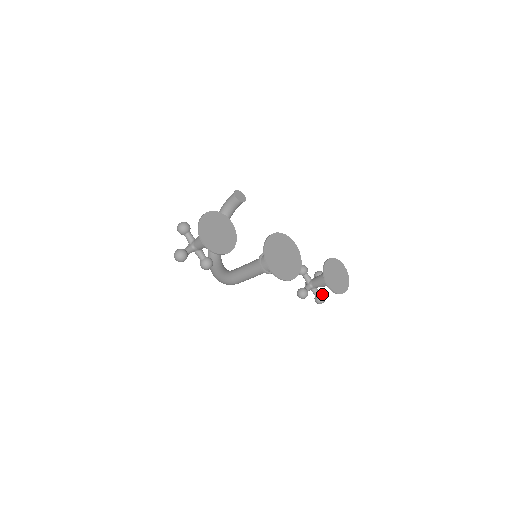
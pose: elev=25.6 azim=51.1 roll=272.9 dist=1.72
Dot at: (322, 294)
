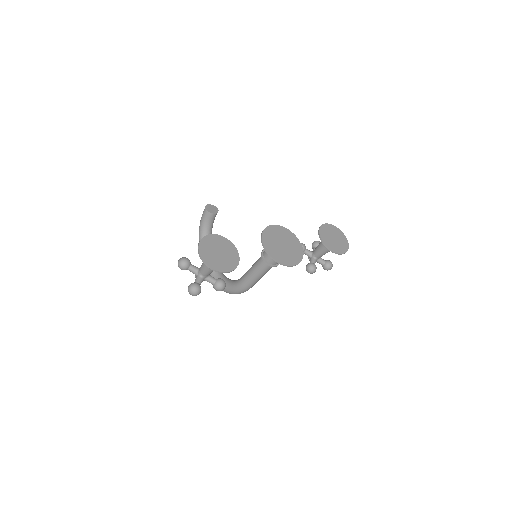
Dot at: (327, 260)
